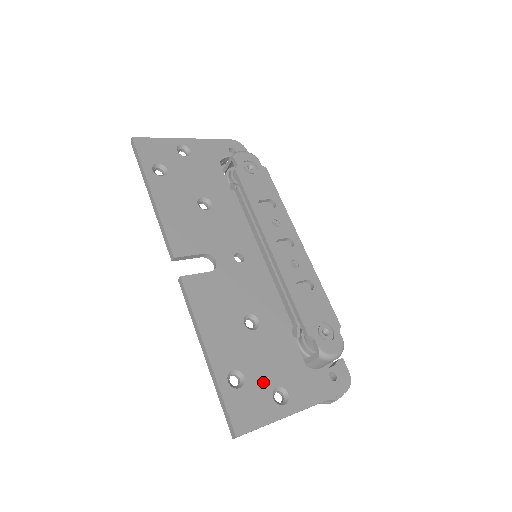
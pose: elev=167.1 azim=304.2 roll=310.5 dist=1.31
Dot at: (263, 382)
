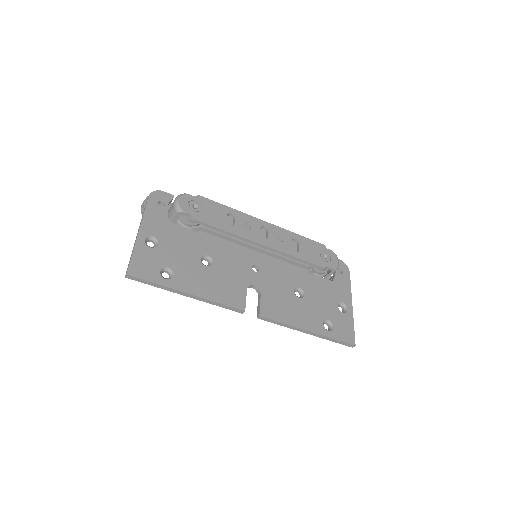
Dot at: (333, 312)
